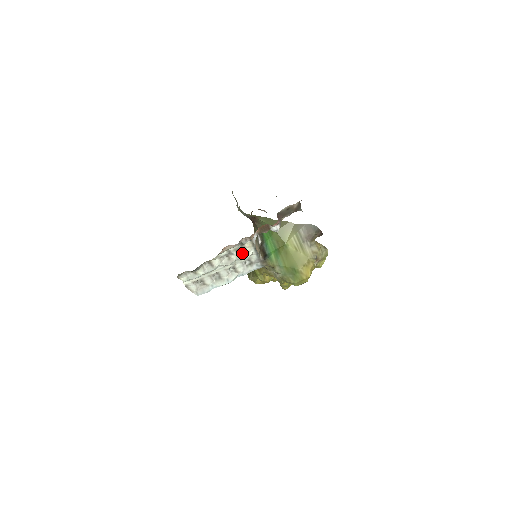
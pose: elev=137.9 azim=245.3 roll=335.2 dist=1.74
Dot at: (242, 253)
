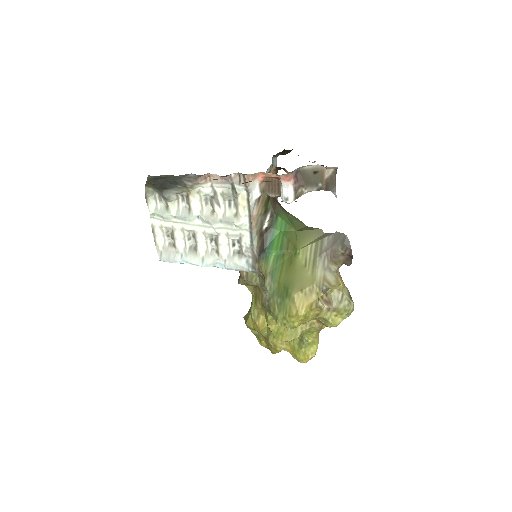
Dot at: (232, 213)
